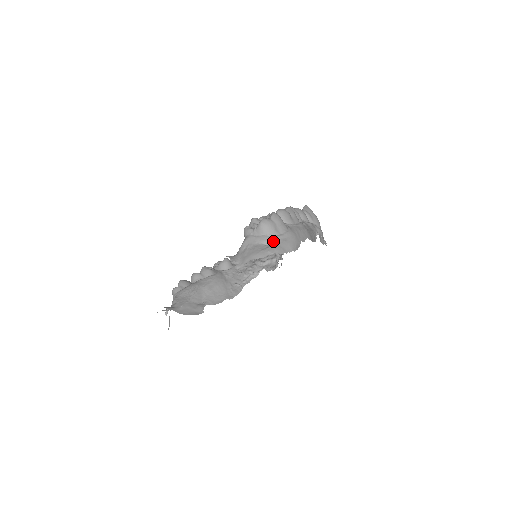
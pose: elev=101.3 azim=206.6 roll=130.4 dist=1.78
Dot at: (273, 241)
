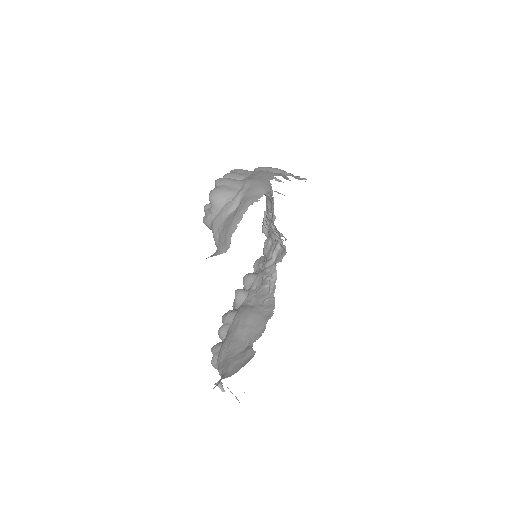
Dot at: (238, 201)
